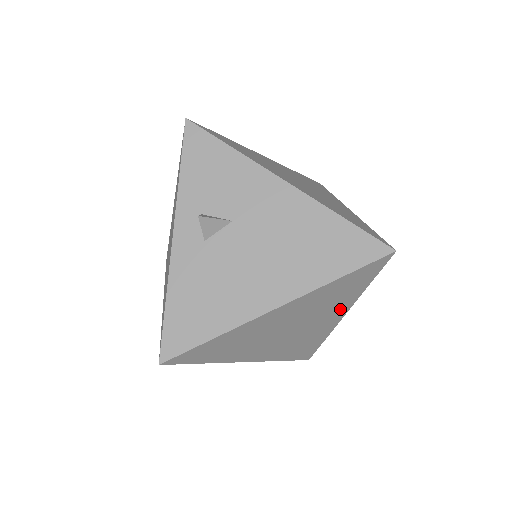
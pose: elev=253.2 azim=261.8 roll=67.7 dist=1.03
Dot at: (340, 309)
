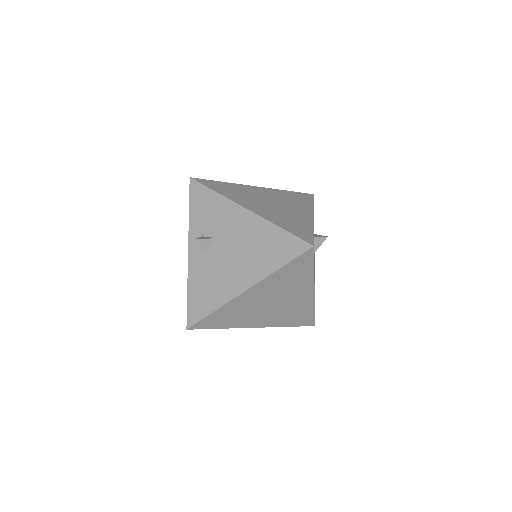
Dot at: (305, 287)
